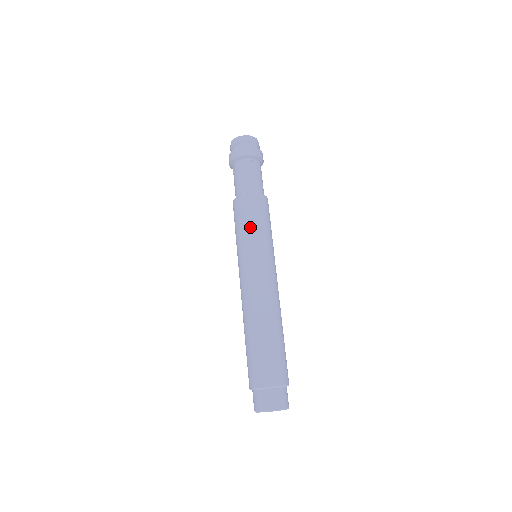
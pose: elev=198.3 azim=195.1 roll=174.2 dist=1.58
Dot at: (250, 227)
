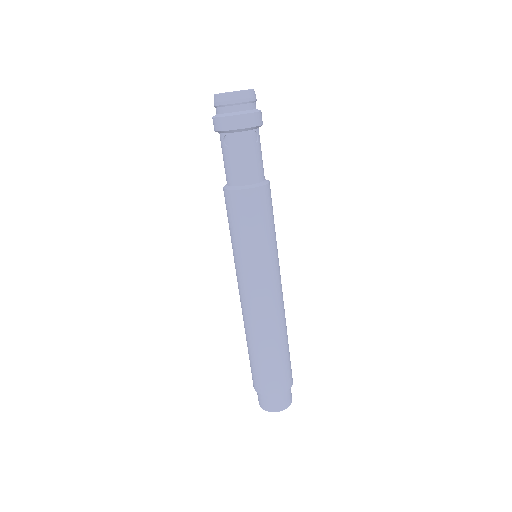
Dot at: (263, 232)
